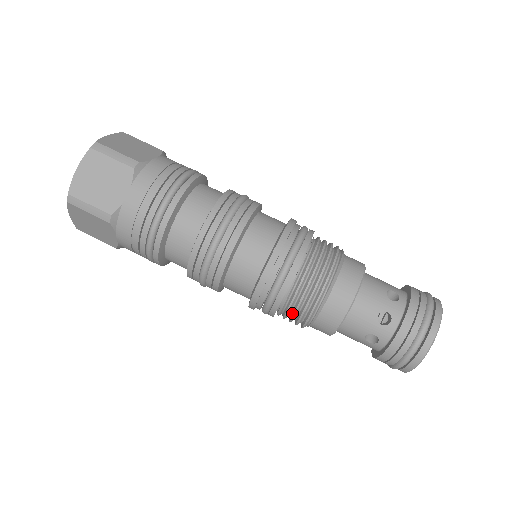
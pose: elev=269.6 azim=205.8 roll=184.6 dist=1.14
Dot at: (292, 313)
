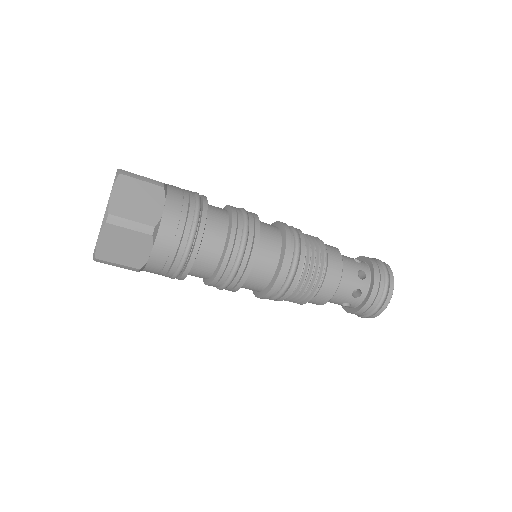
Dot at: (305, 286)
